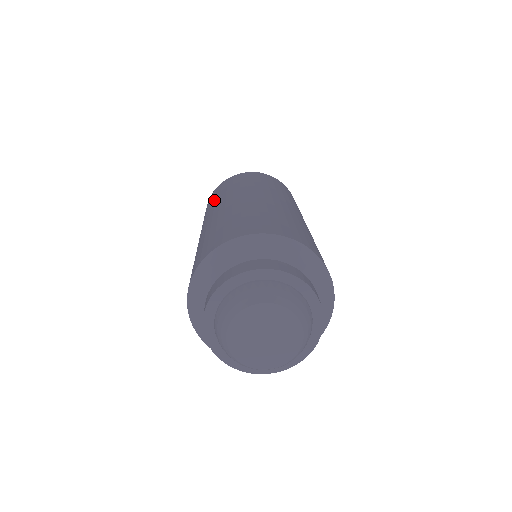
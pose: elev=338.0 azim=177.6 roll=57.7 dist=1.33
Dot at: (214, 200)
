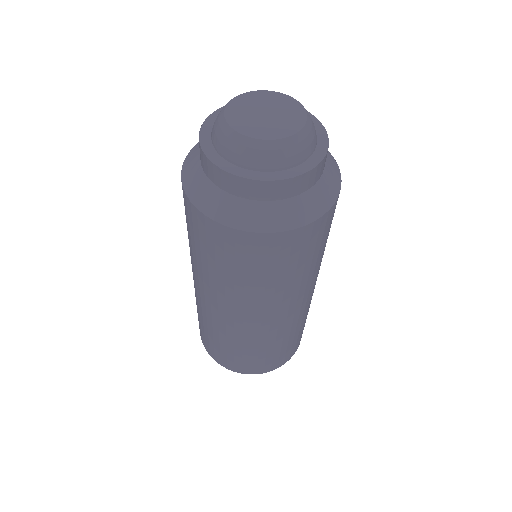
Dot at: occluded
